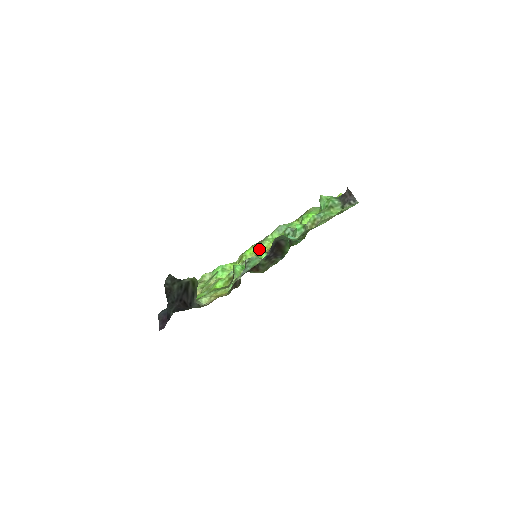
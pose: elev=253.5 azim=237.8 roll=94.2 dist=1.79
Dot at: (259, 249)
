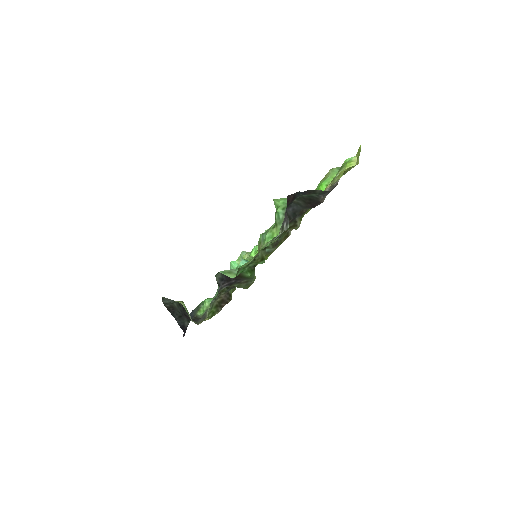
Dot at: occluded
